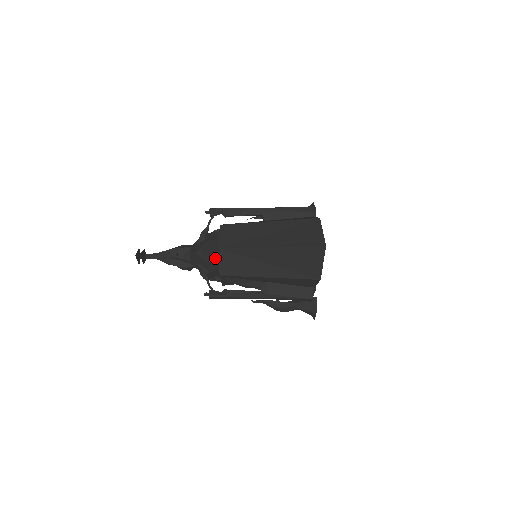
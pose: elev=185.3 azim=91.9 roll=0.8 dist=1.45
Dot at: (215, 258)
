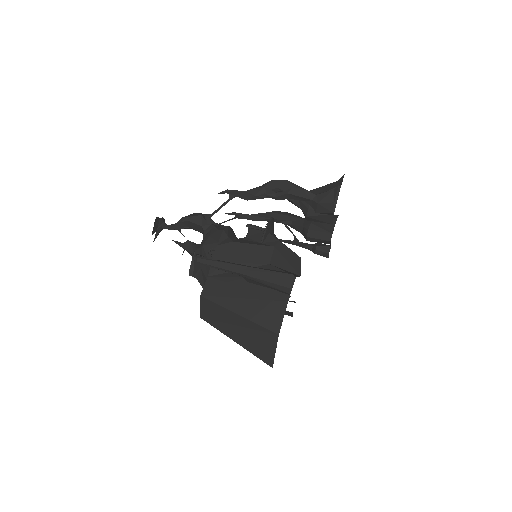
Dot at: occluded
